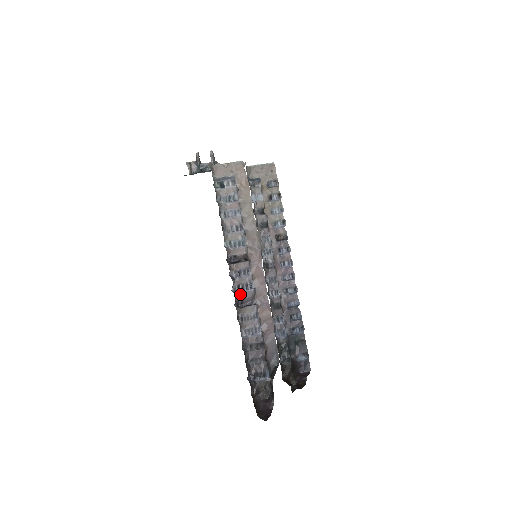
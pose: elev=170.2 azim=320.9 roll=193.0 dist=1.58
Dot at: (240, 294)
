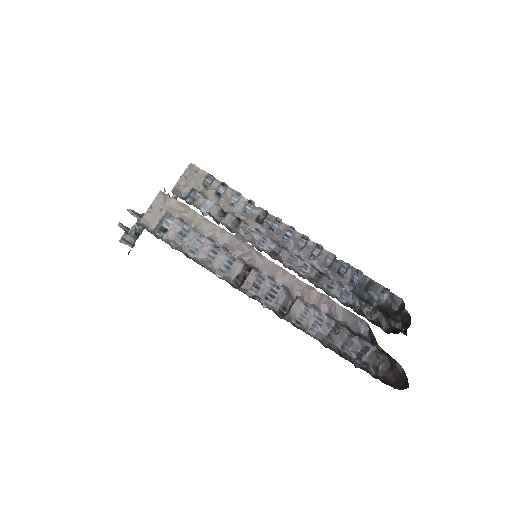
Dot at: (275, 303)
